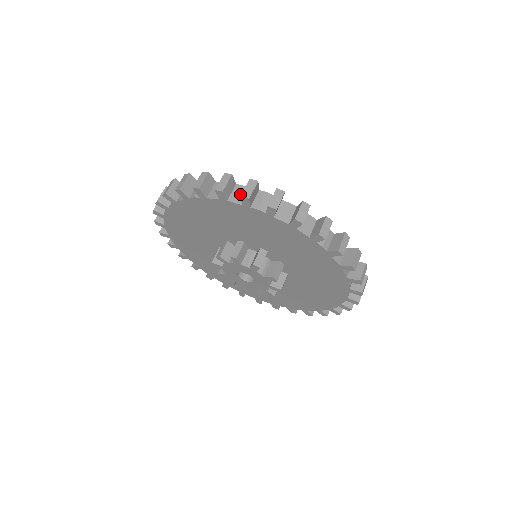
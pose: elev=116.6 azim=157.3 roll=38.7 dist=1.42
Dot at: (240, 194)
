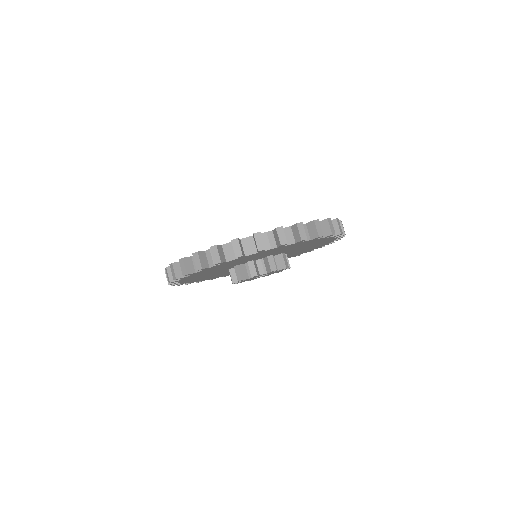
Dot at: (250, 245)
